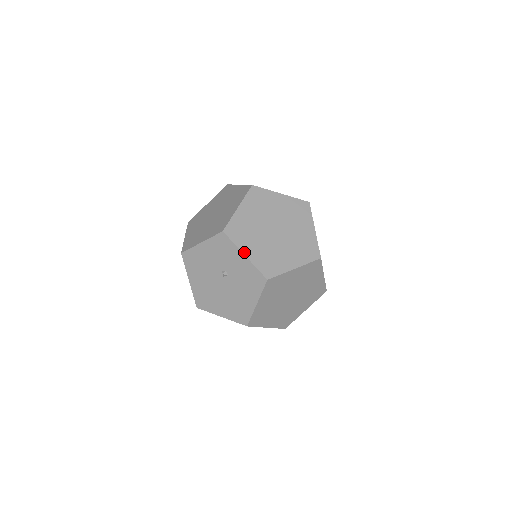
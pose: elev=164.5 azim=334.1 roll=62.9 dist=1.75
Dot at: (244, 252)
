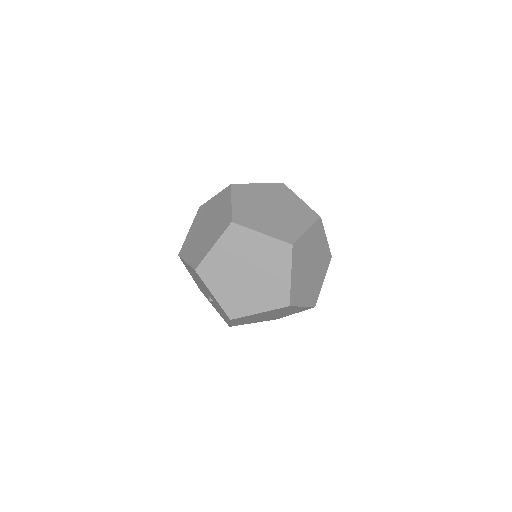
Dot at: (231, 323)
